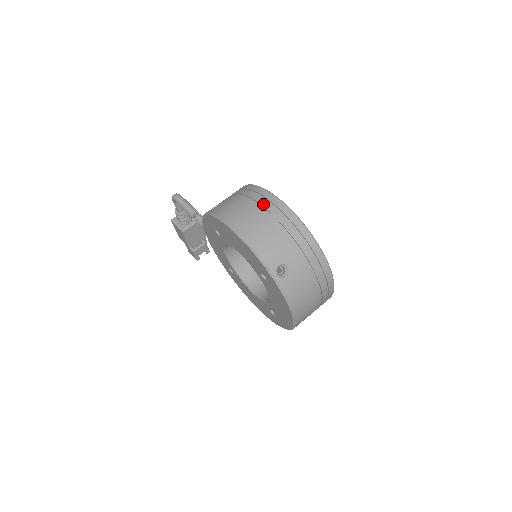
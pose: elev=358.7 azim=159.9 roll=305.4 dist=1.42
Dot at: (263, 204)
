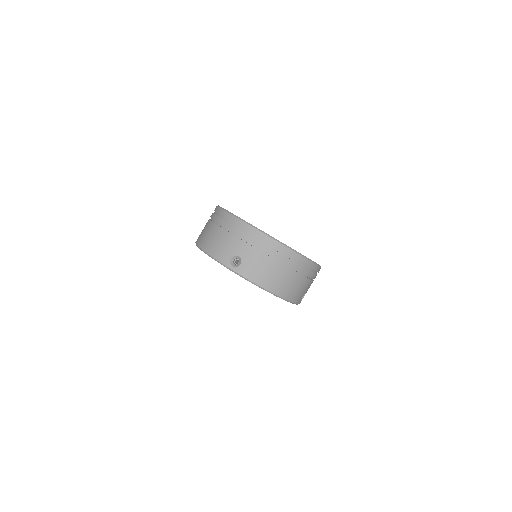
Dot at: (214, 218)
